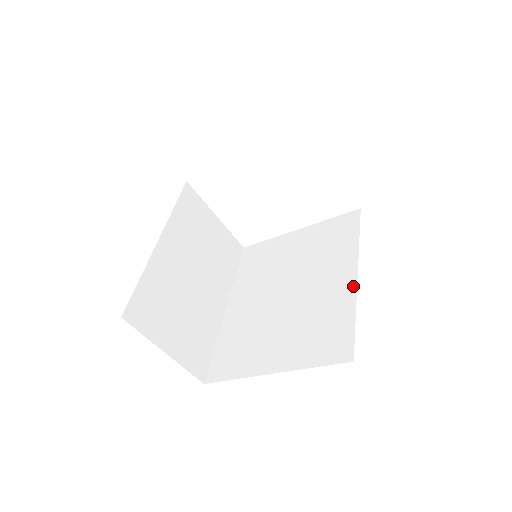
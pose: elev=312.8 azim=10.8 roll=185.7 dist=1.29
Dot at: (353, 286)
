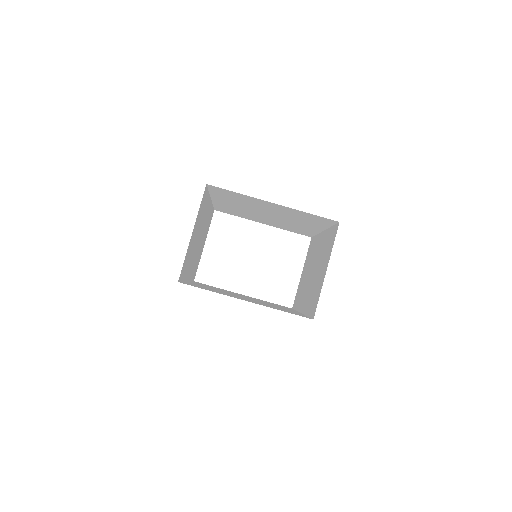
Dot at: (300, 313)
